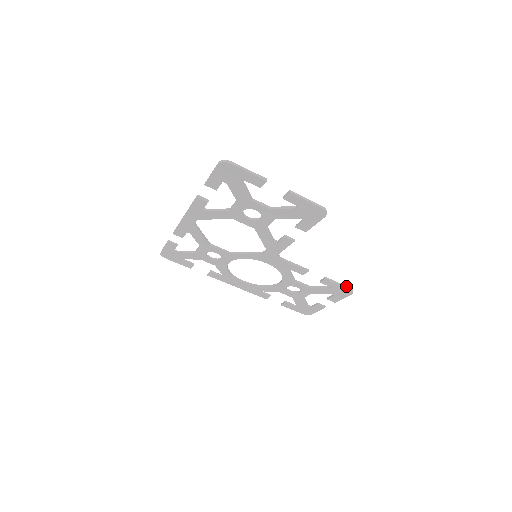
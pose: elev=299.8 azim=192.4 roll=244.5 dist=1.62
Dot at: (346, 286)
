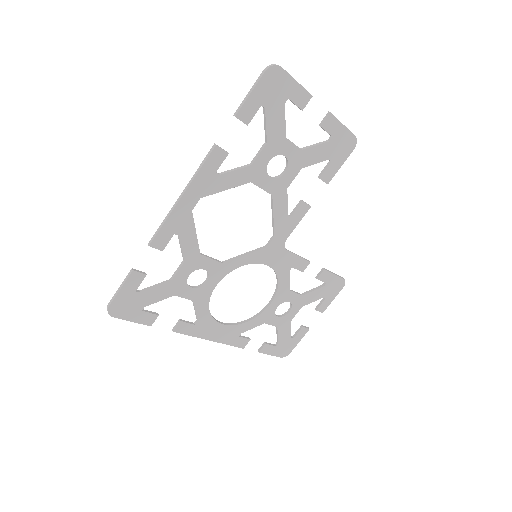
Dot at: (339, 276)
